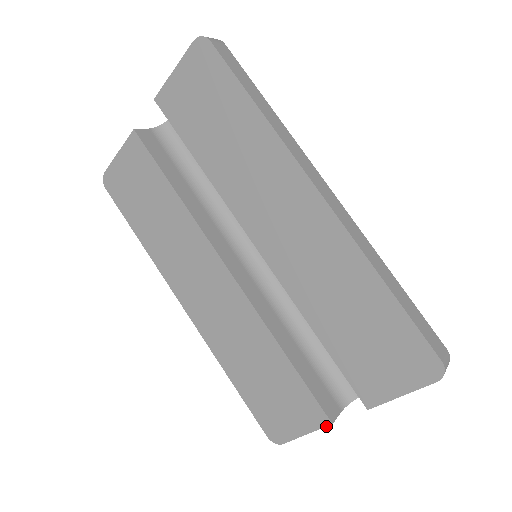
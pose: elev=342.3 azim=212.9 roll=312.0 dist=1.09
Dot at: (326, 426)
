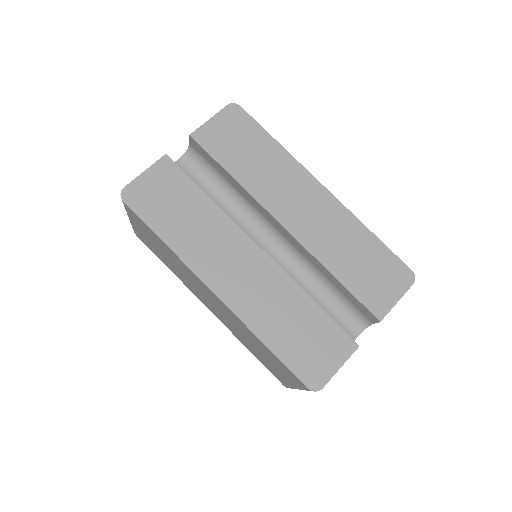
Dot at: (355, 350)
